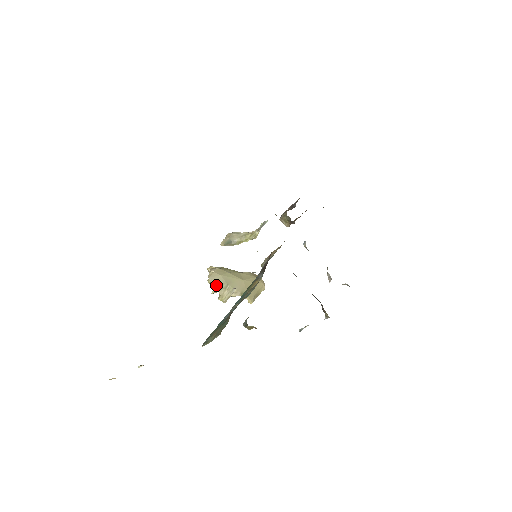
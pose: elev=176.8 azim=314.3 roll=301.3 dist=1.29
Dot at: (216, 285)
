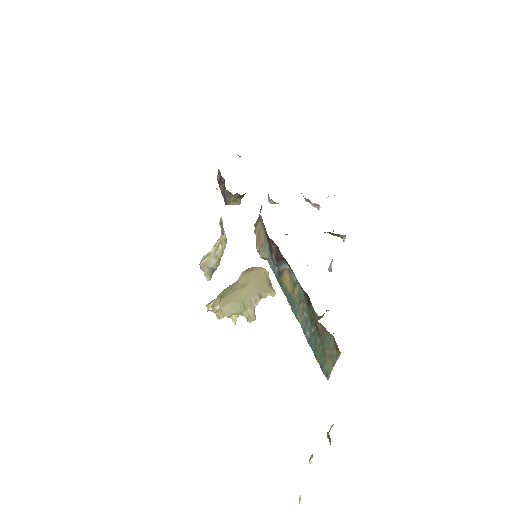
Dot at: occluded
